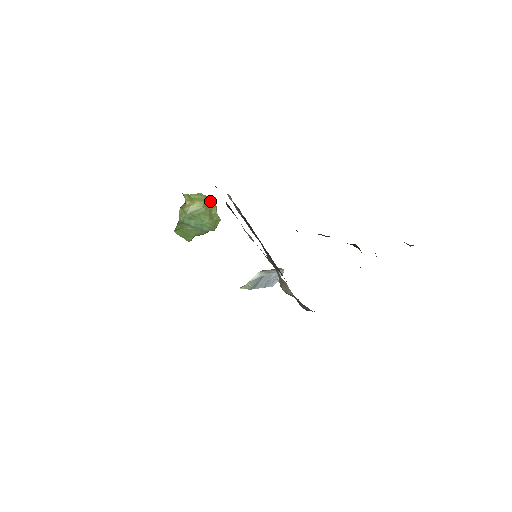
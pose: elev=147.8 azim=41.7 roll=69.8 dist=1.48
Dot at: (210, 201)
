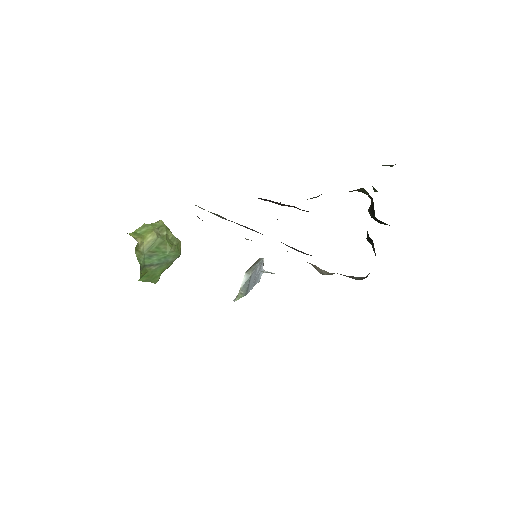
Dot at: (160, 227)
